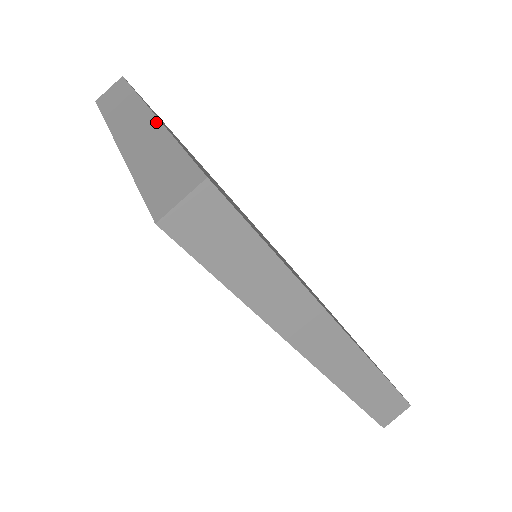
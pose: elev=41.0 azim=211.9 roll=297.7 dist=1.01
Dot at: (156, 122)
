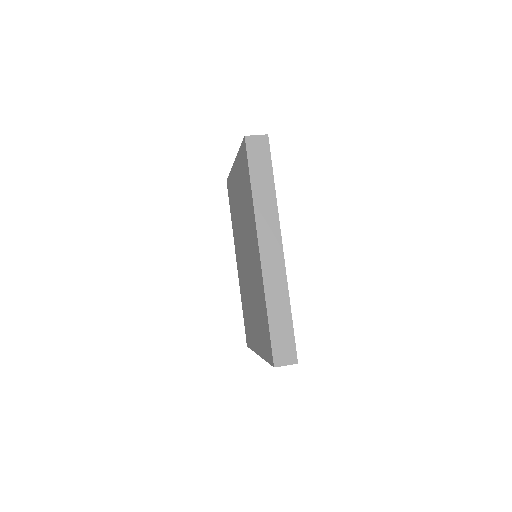
Dot at: occluded
